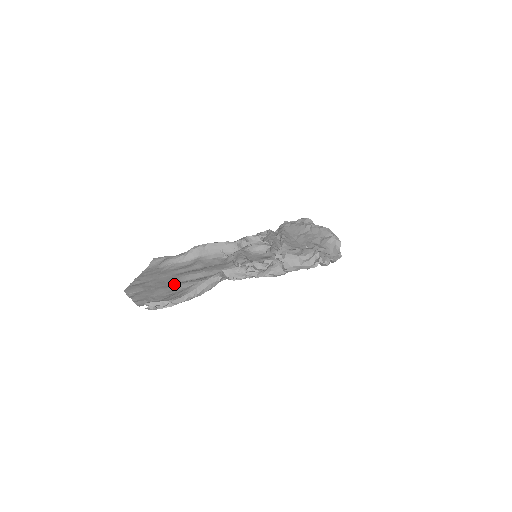
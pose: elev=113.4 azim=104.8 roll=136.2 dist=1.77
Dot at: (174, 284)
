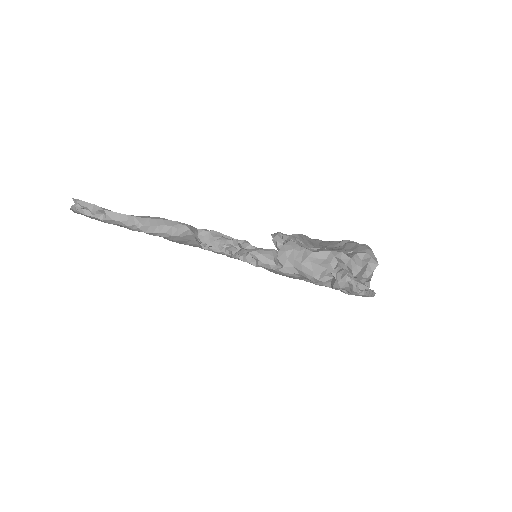
Dot at: occluded
